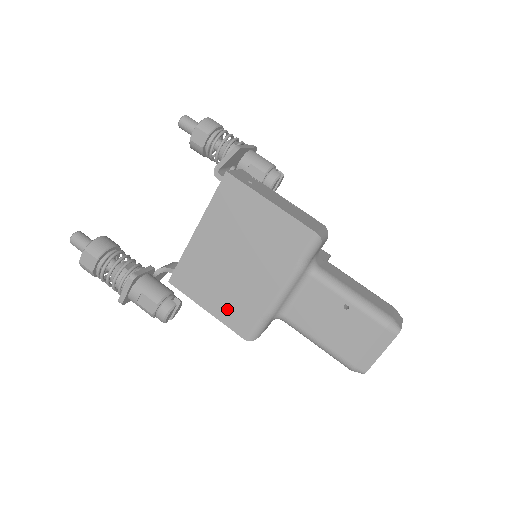
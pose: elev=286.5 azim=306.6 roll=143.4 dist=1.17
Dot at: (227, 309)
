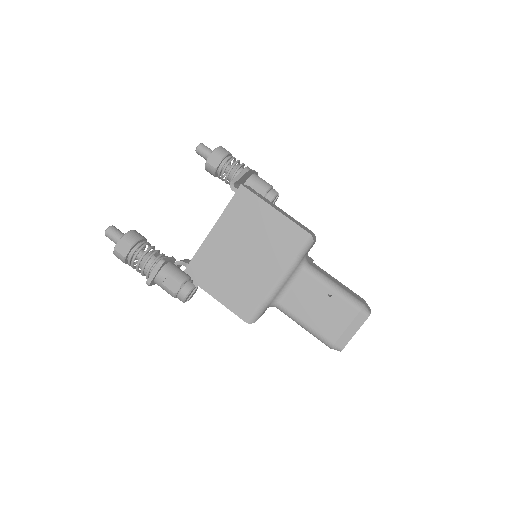
Dot at: (232, 296)
